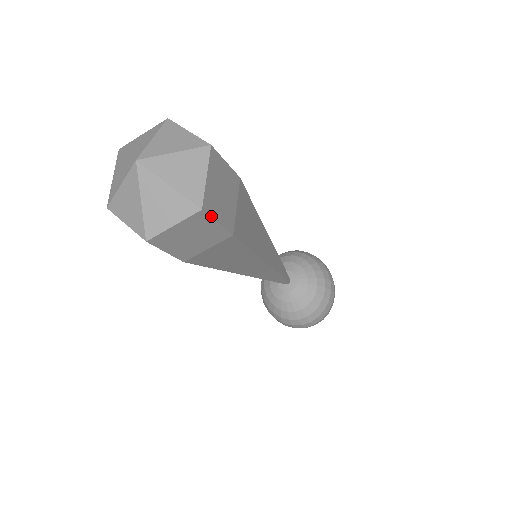
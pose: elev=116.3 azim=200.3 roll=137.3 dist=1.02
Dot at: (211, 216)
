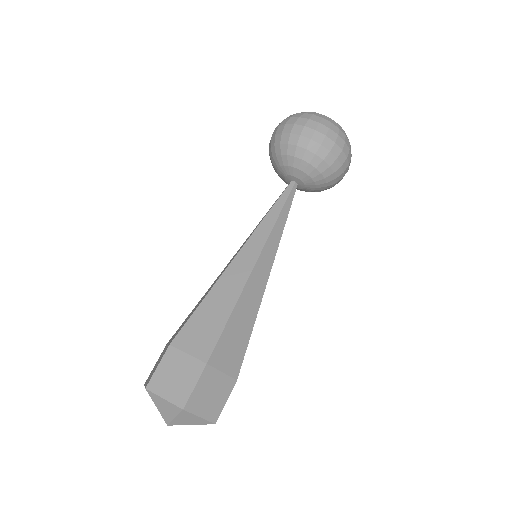
Dot at: occluded
